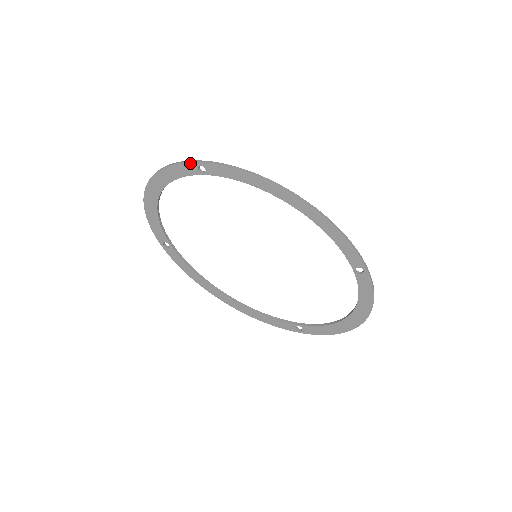
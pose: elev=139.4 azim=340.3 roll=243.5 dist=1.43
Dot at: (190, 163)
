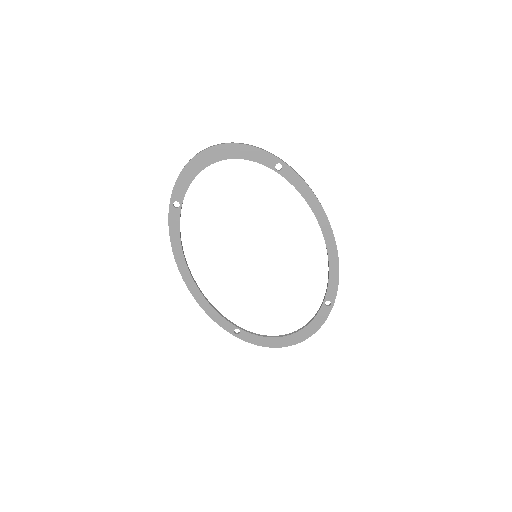
Dot at: (273, 156)
